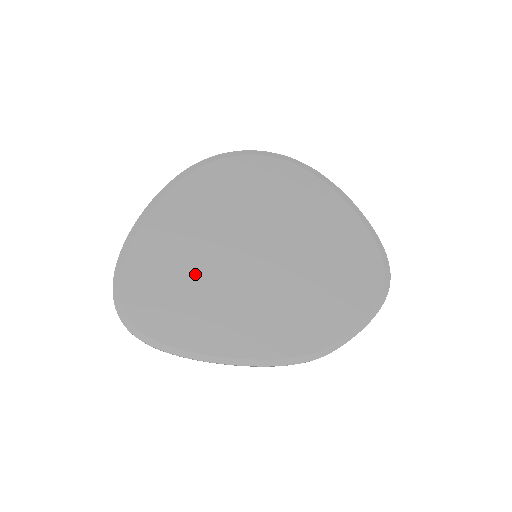
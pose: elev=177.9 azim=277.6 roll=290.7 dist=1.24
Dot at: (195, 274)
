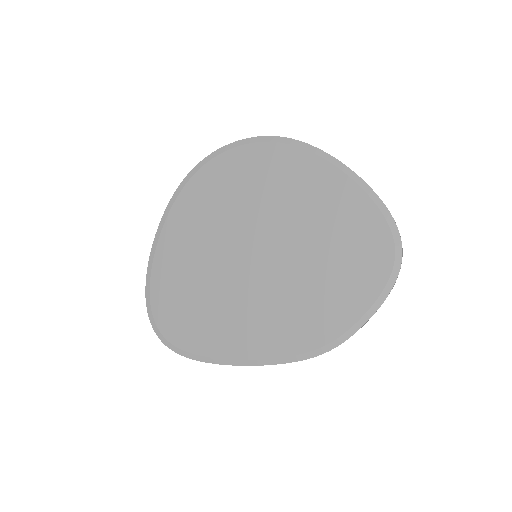
Dot at: (205, 286)
